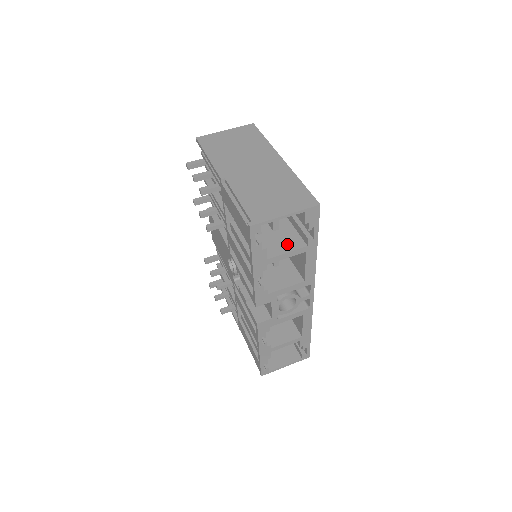
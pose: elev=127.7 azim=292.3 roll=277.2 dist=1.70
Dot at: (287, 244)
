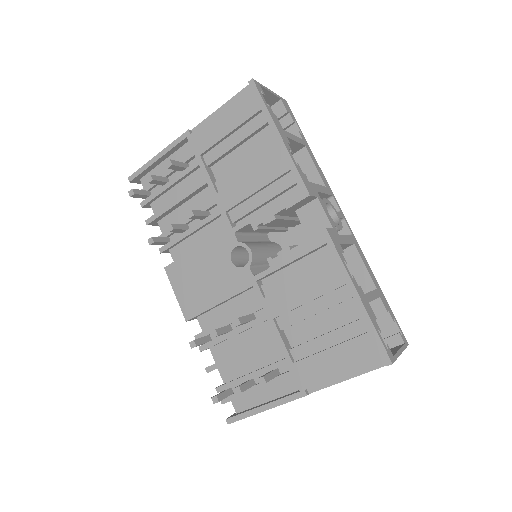
Dot at: occluded
